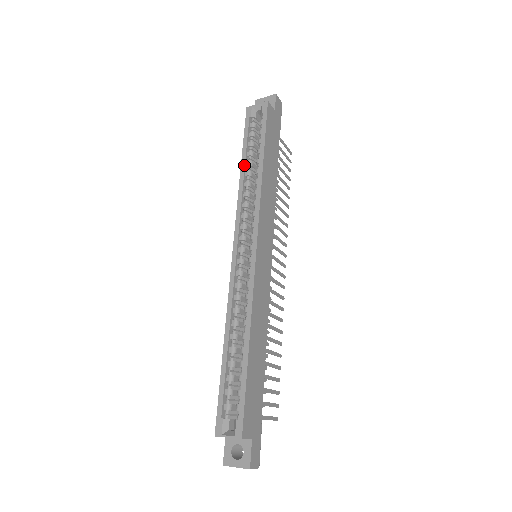
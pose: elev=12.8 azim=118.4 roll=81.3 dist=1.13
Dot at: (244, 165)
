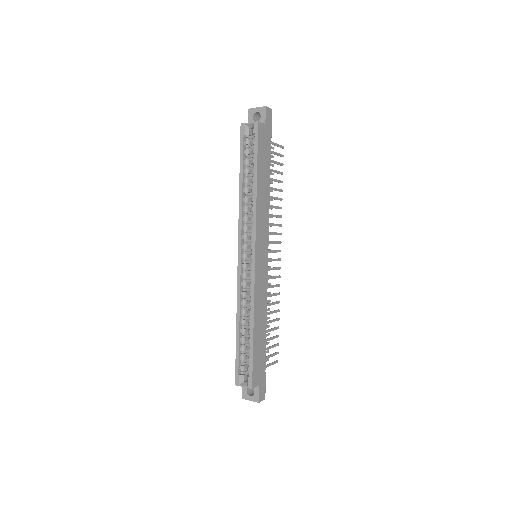
Dot at: (242, 183)
